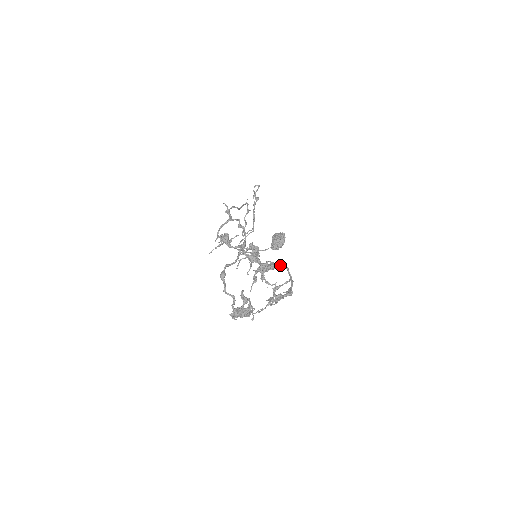
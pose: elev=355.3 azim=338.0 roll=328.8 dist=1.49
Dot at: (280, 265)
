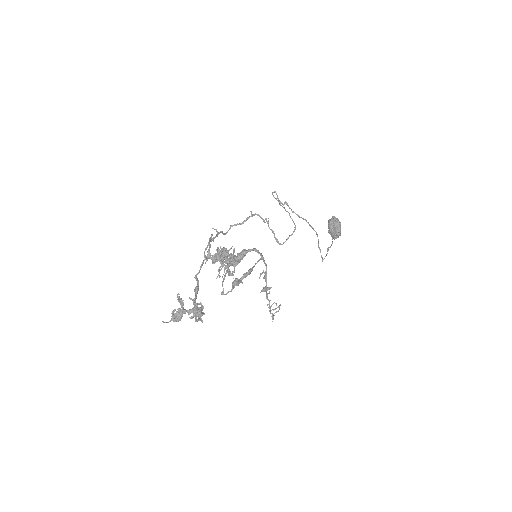
Dot at: (245, 252)
